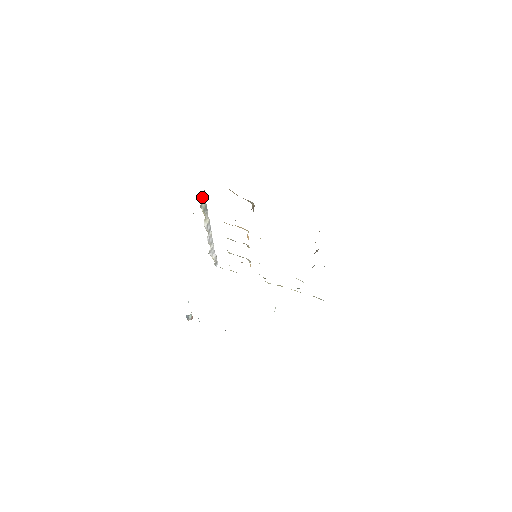
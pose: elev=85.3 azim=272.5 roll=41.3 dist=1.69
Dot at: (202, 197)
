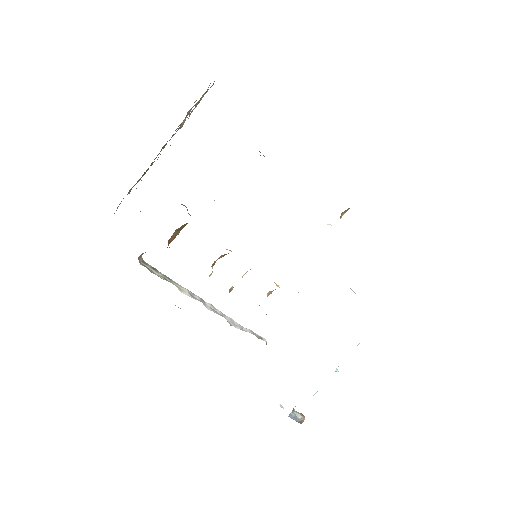
Dot at: (146, 267)
